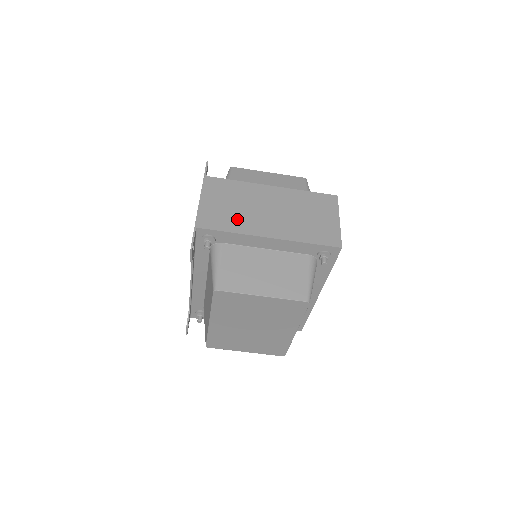
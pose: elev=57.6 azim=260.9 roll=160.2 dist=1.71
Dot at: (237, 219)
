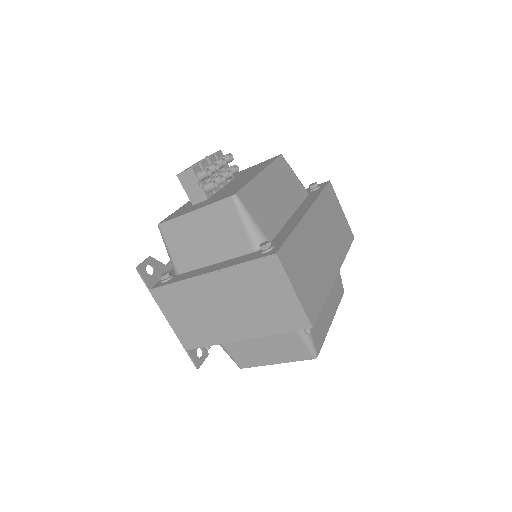
Dot at: (207, 330)
